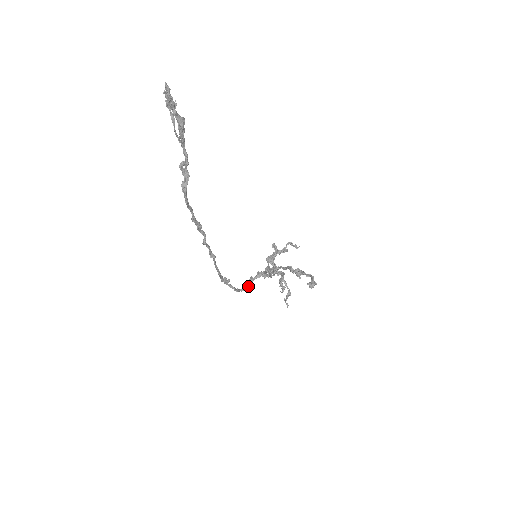
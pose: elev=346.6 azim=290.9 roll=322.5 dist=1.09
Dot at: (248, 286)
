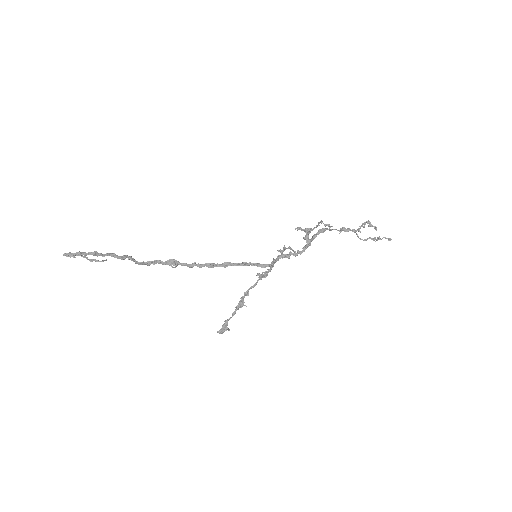
Dot at: occluded
